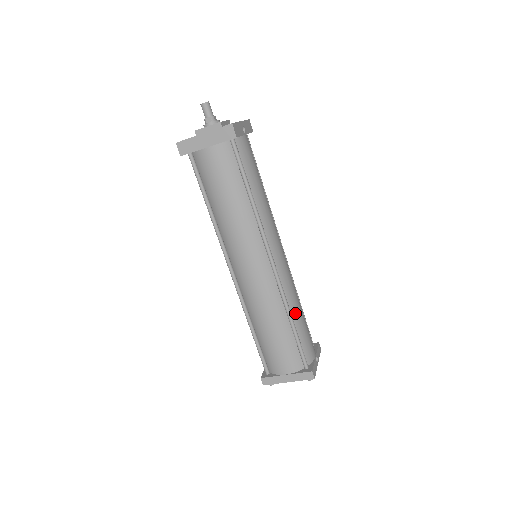
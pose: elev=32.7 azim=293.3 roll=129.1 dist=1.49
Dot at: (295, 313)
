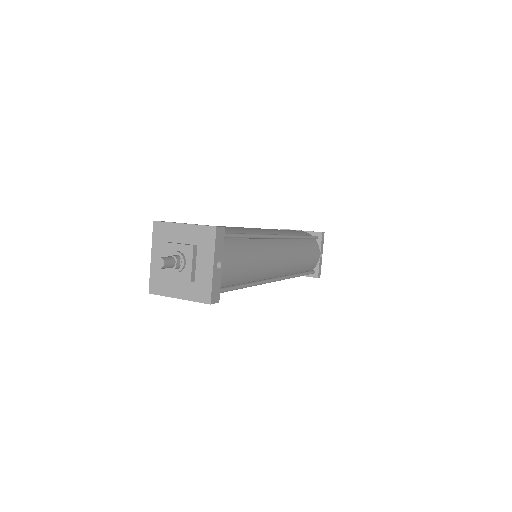
Dot at: (300, 267)
